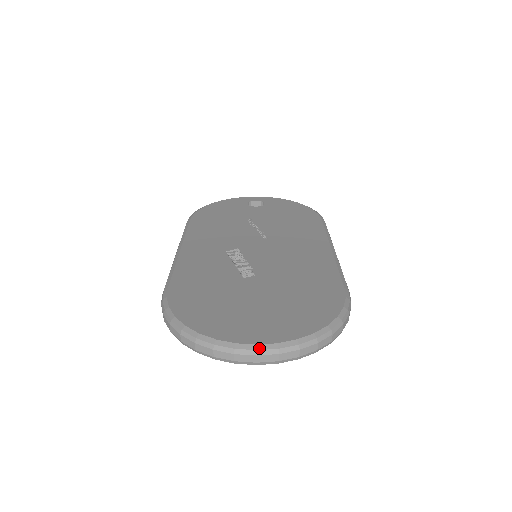
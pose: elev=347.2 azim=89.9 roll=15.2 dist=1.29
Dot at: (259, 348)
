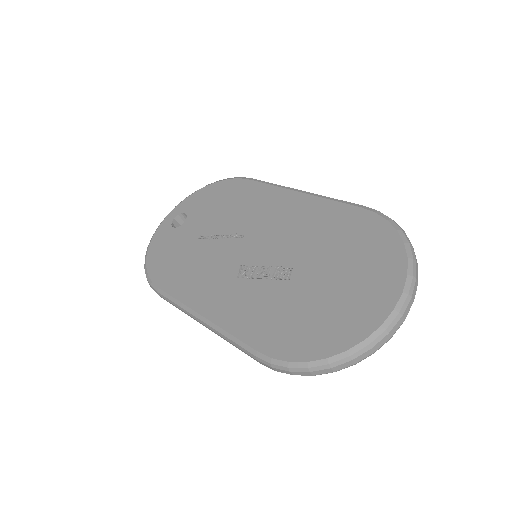
Dot at: (399, 309)
